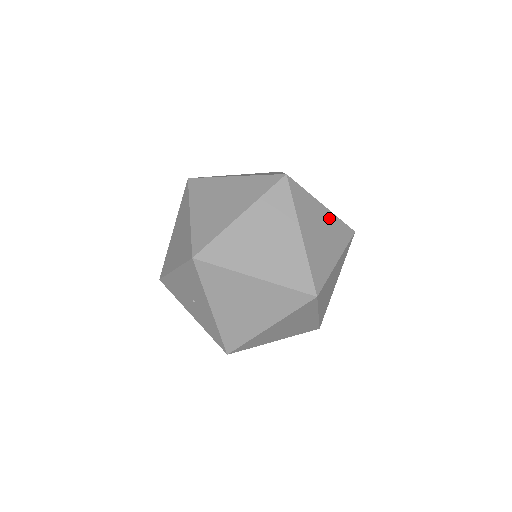
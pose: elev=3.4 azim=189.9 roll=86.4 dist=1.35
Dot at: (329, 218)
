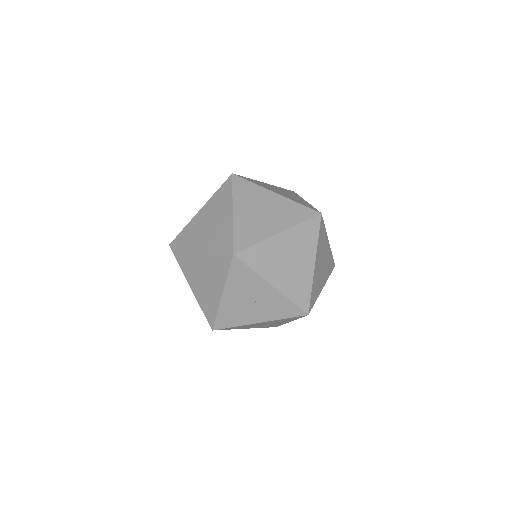
Dot at: (275, 187)
